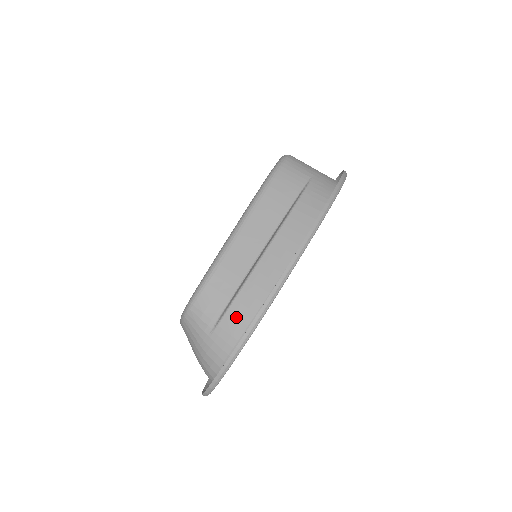
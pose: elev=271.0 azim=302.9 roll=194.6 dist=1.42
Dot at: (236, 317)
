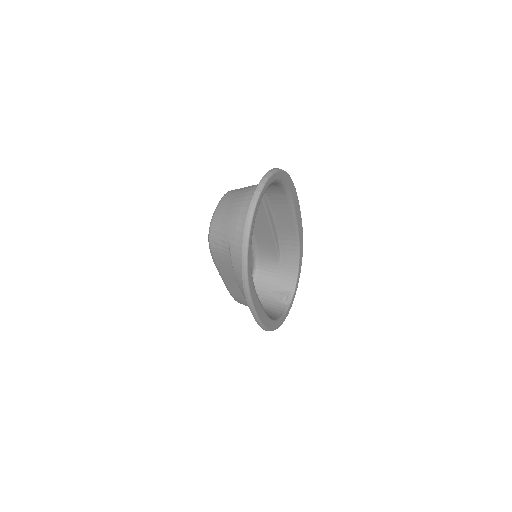
Dot at: (272, 191)
